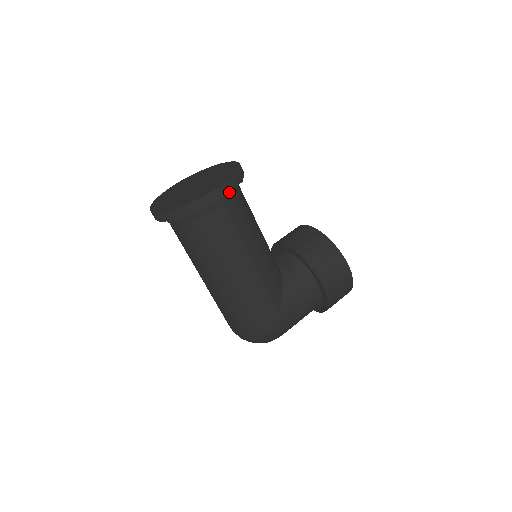
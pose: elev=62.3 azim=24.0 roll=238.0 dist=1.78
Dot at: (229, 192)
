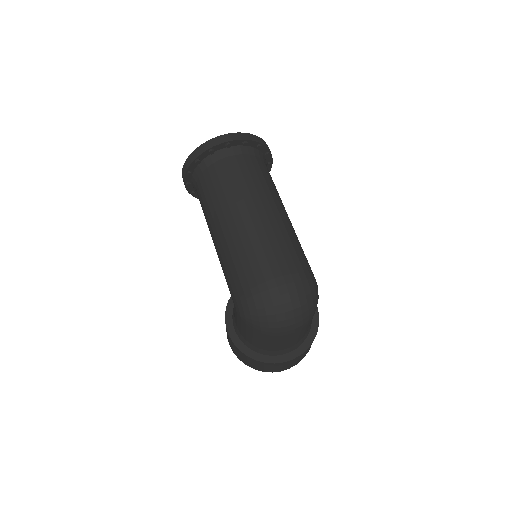
Dot at: (270, 169)
